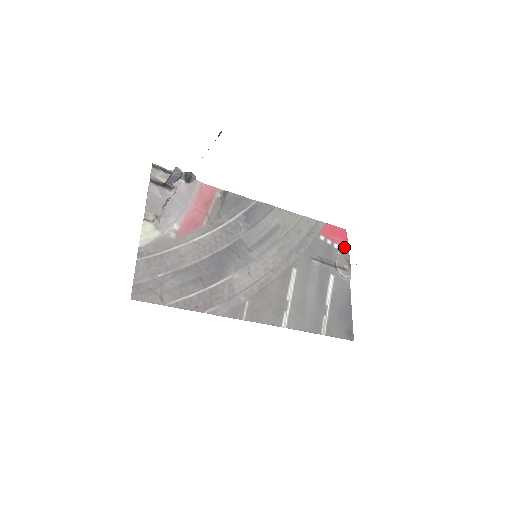
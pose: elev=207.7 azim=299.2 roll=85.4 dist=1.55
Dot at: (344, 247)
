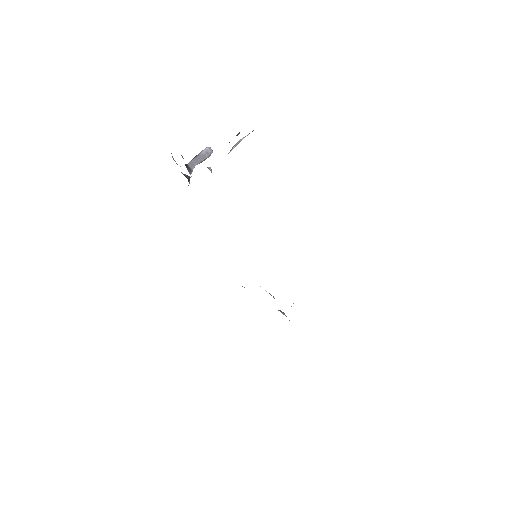
Dot at: occluded
